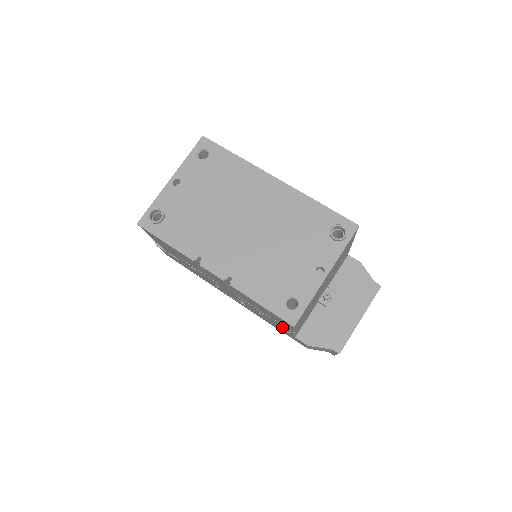
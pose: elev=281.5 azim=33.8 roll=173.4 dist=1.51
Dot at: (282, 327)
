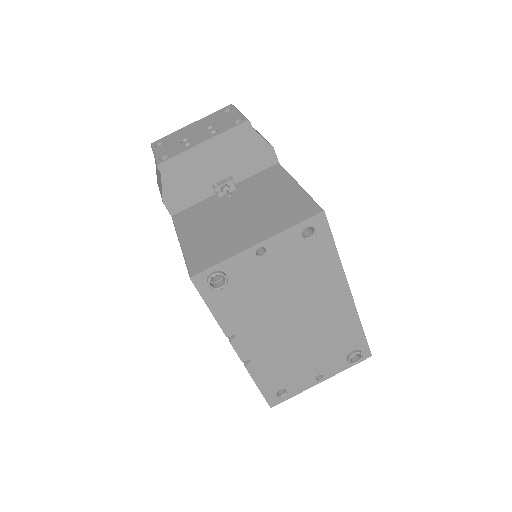
Dot at: occluded
